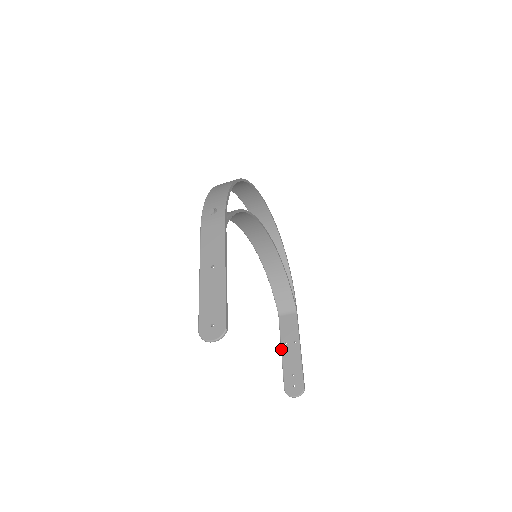
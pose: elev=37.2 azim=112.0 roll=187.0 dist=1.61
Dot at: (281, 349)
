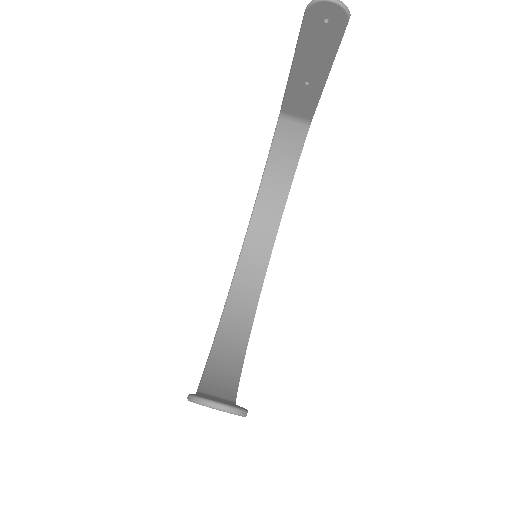
Dot at: occluded
